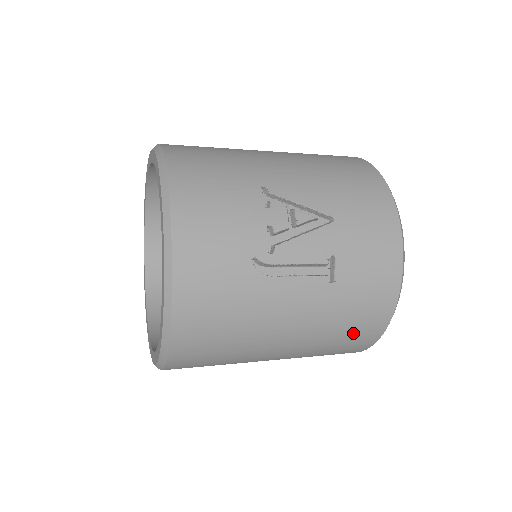
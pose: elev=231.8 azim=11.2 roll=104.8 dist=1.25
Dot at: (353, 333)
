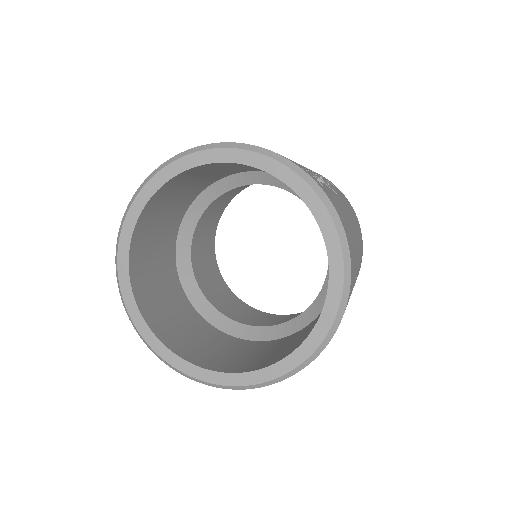
Dot at: occluded
